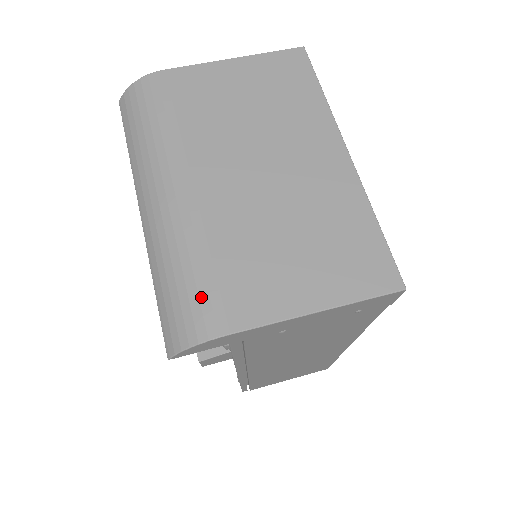
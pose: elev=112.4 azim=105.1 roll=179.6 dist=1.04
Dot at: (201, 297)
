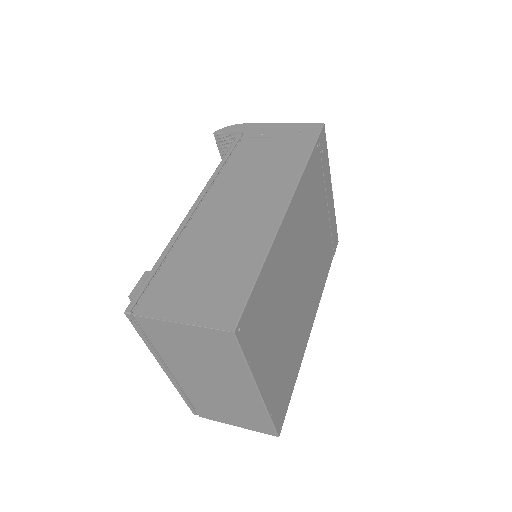
Dot at: occluded
